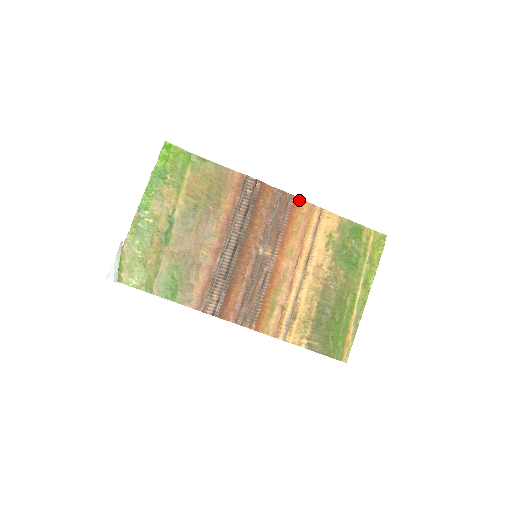
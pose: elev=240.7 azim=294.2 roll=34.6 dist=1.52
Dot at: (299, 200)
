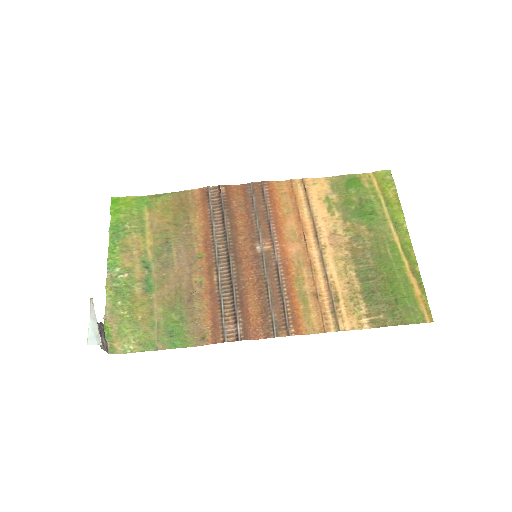
Dot at: (274, 183)
